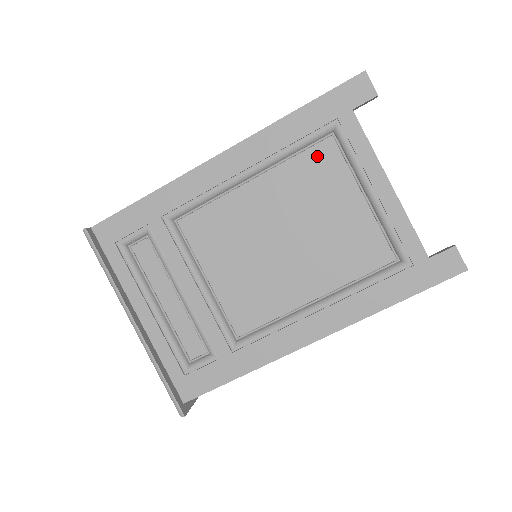
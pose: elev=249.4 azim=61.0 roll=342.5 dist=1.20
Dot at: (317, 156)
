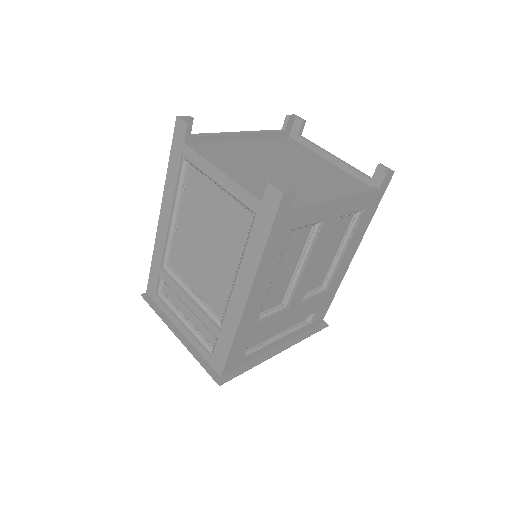
Dot at: (191, 182)
